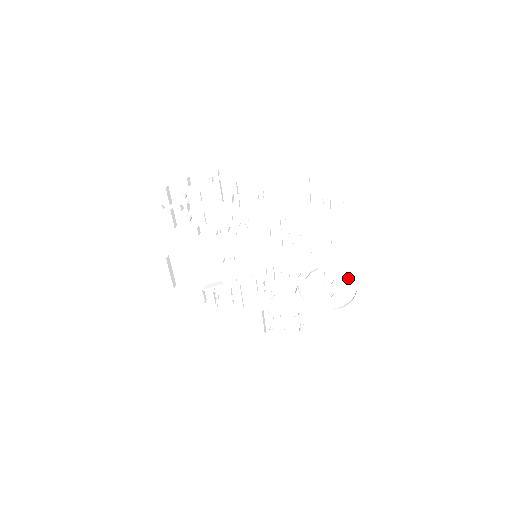
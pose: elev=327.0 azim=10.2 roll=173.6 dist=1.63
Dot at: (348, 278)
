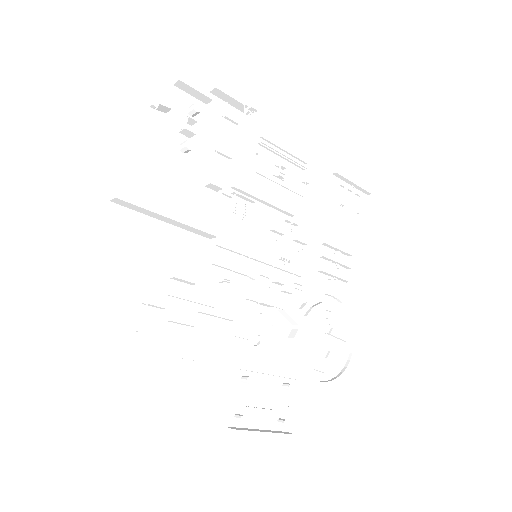
Dot at: (345, 328)
